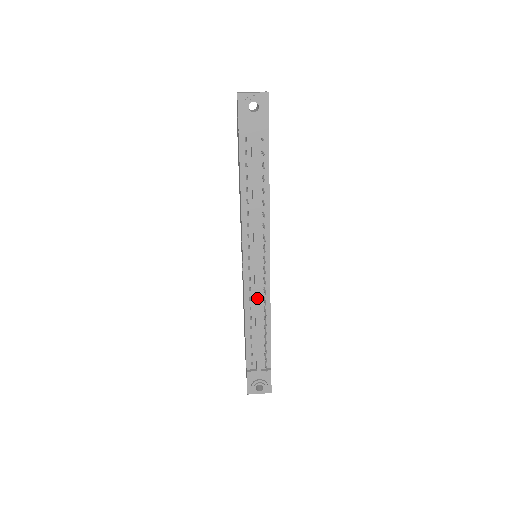
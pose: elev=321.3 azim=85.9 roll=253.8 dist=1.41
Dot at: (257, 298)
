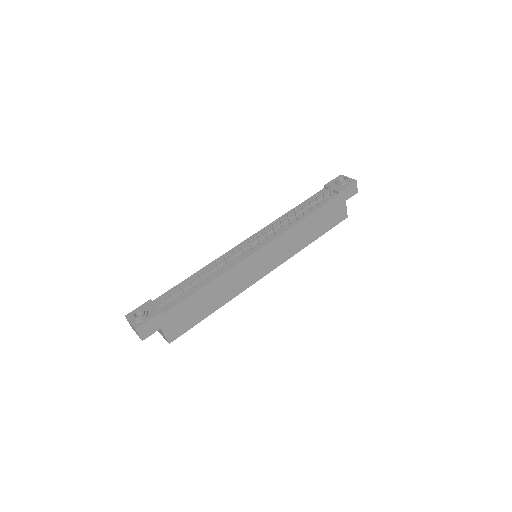
Dot at: occluded
